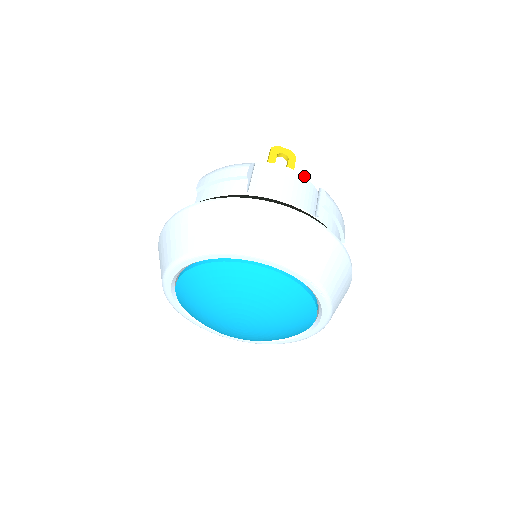
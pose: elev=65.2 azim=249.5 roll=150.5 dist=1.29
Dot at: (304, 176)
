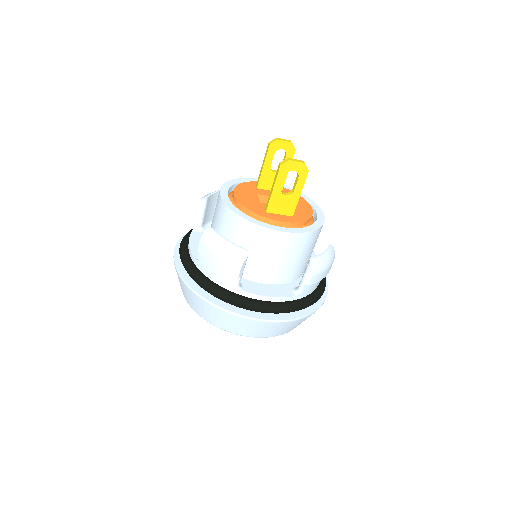
Dot at: (302, 233)
